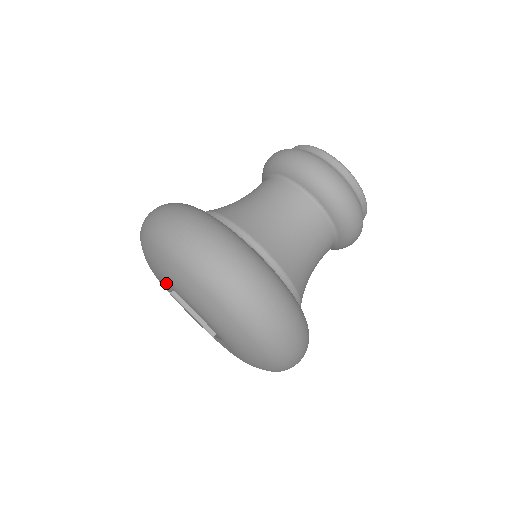
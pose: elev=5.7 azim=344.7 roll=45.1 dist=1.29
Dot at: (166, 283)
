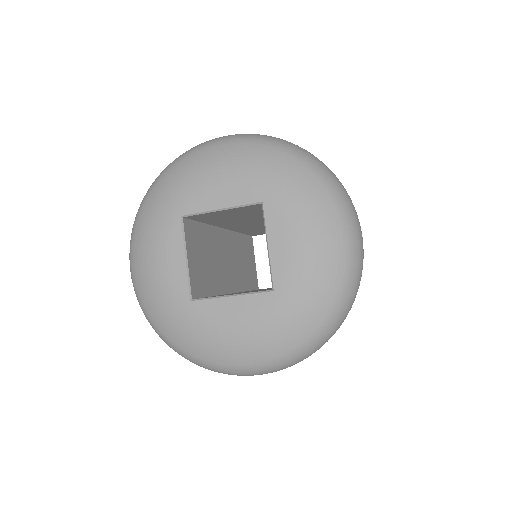
Dot at: (252, 191)
